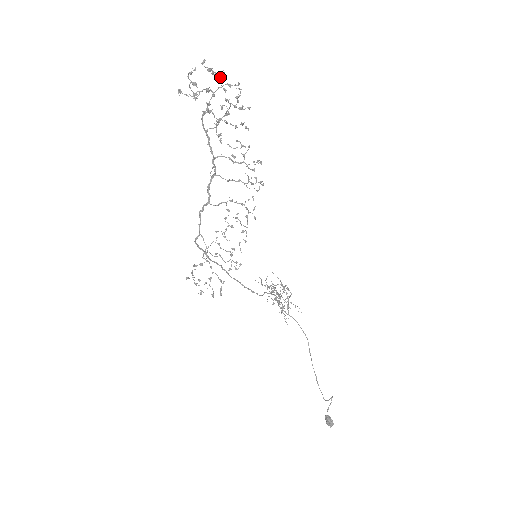
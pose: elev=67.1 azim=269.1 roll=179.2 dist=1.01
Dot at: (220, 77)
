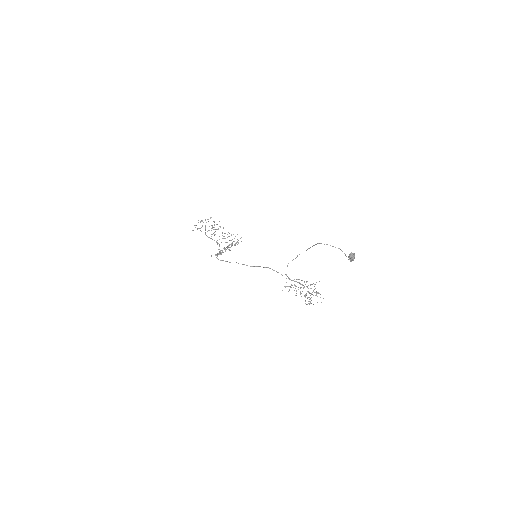
Dot at: (205, 220)
